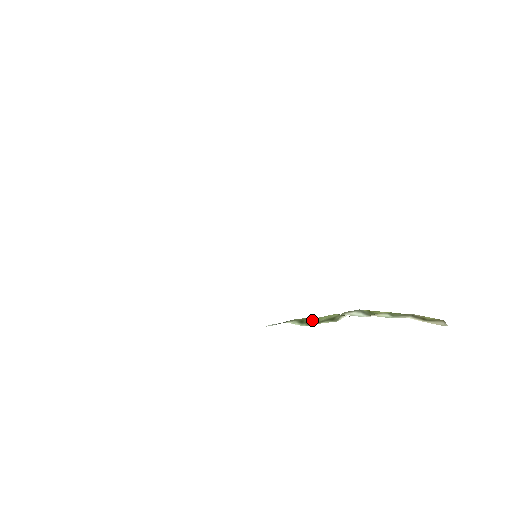
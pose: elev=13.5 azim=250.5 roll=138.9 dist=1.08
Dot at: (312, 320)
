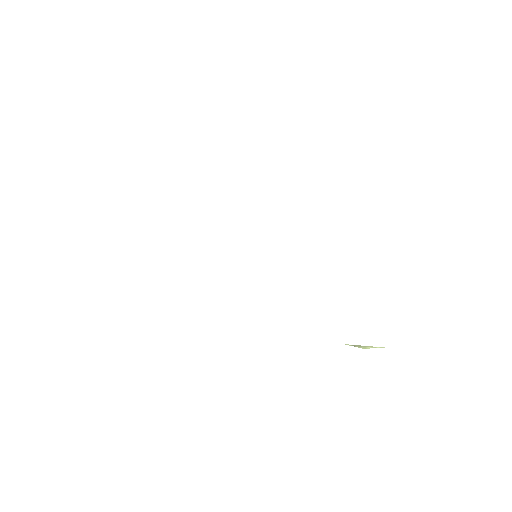
Dot at: occluded
